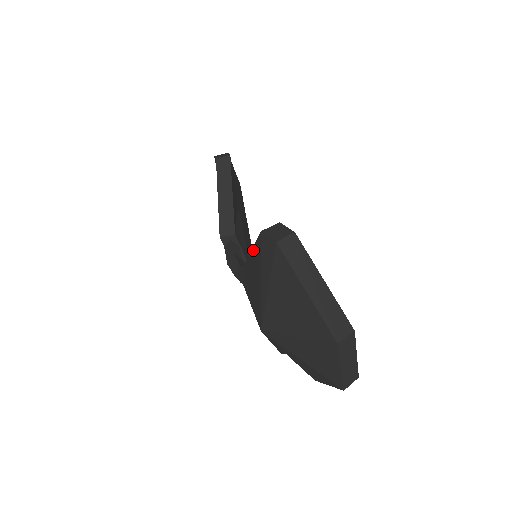
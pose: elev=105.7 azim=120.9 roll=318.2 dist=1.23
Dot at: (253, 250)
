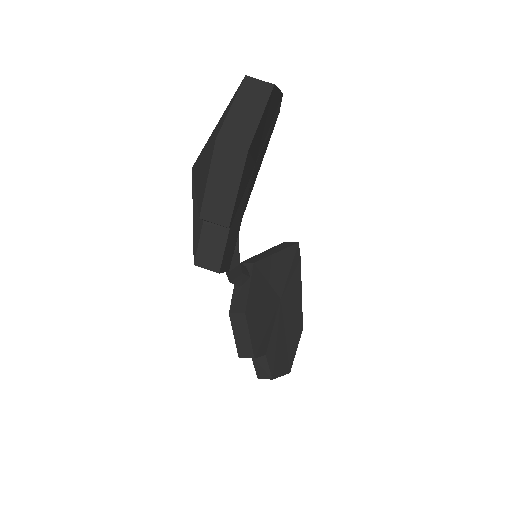
Dot at: occluded
